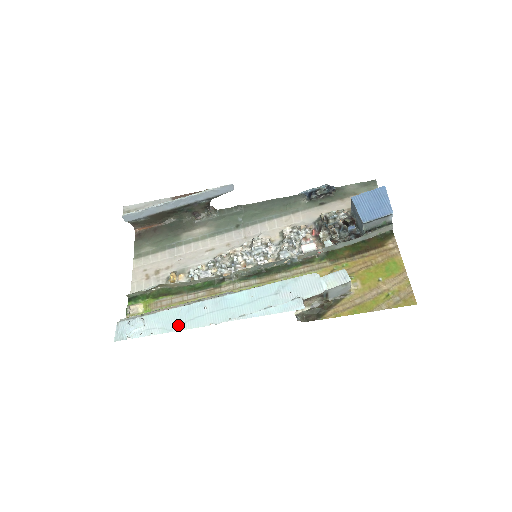
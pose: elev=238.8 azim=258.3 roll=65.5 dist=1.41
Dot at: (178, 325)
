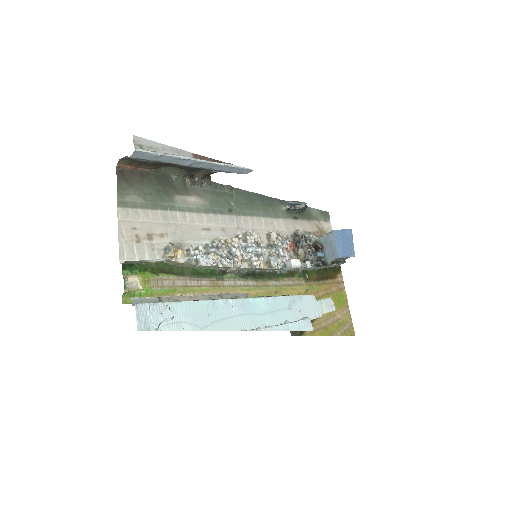
Dot at: (210, 324)
